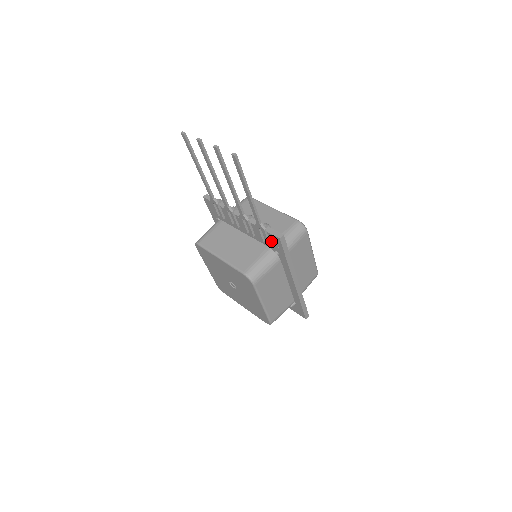
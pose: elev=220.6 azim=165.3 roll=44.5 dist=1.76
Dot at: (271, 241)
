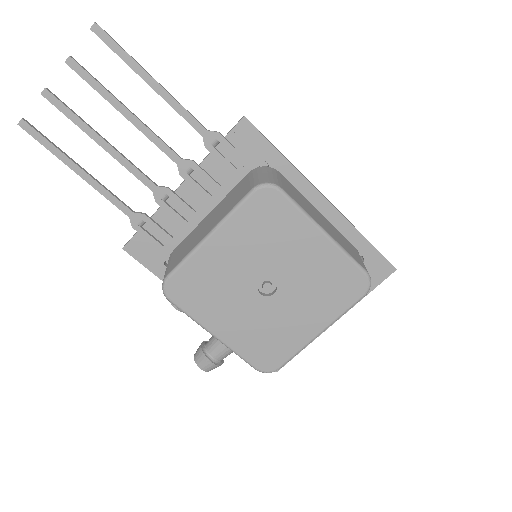
Dot at: (242, 150)
